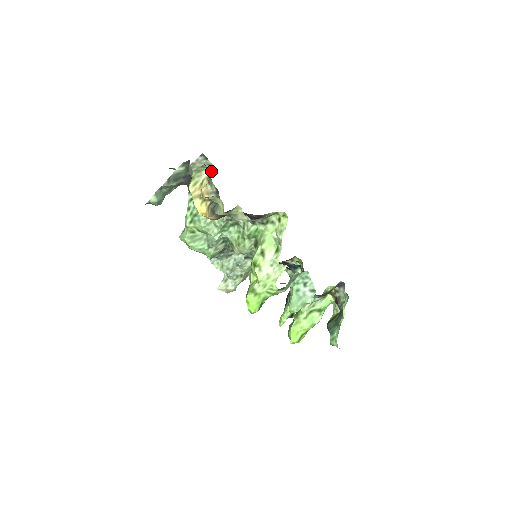
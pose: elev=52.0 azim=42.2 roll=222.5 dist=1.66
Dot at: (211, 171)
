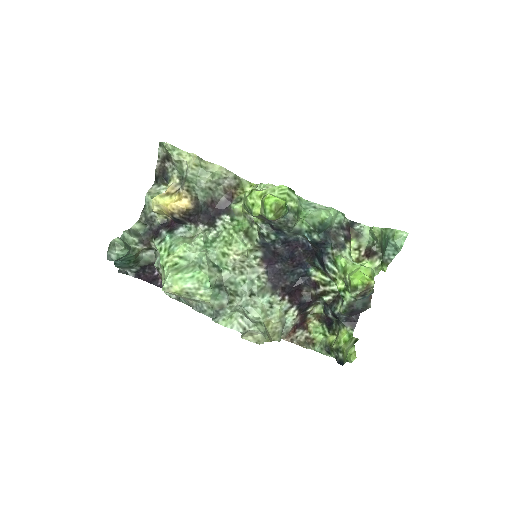
Dot at: occluded
